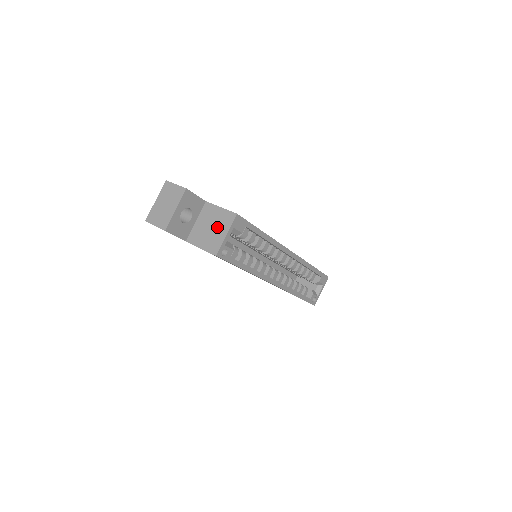
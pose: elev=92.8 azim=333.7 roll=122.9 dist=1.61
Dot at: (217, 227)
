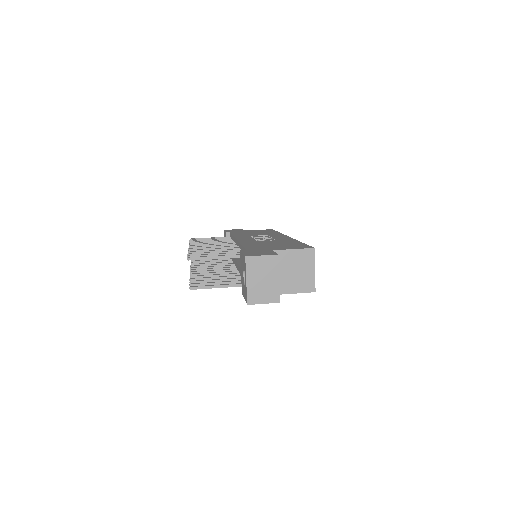
Dot at: (301, 268)
